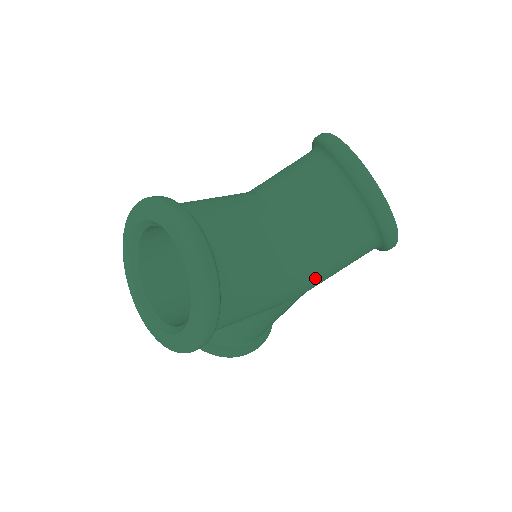
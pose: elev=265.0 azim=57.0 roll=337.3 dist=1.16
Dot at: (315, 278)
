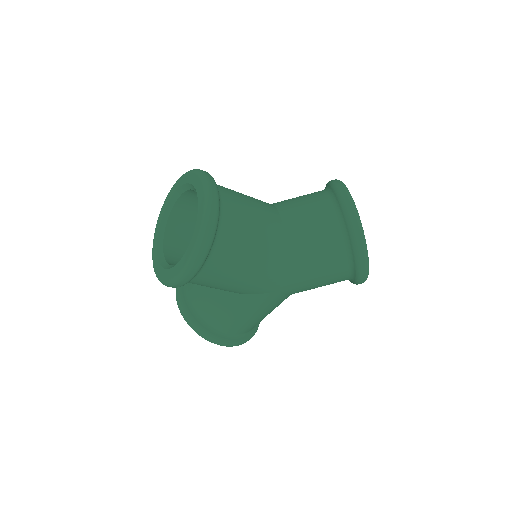
Dot at: (294, 277)
